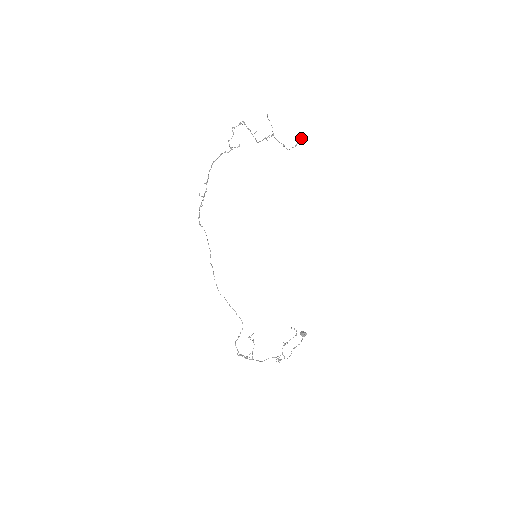
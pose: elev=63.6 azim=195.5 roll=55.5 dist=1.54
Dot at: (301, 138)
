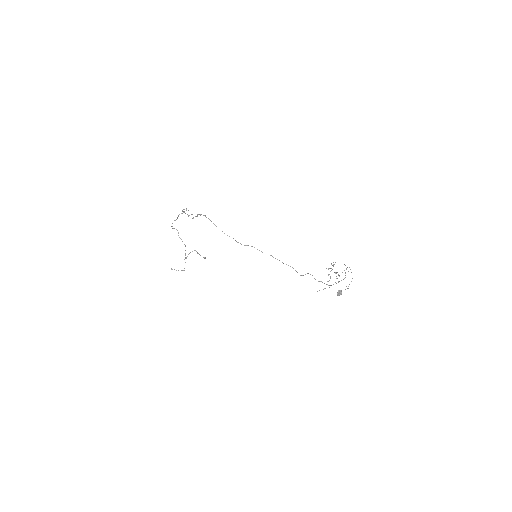
Dot at: occluded
